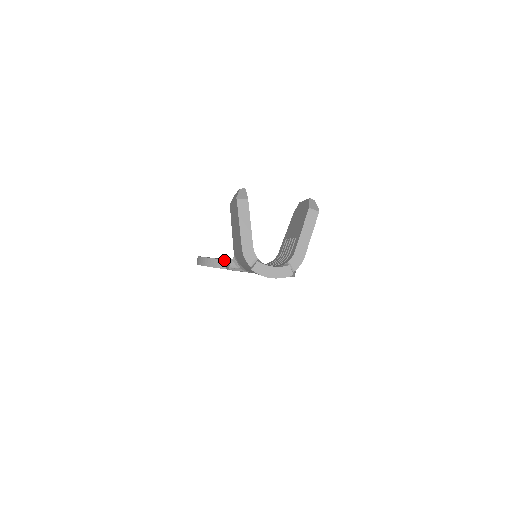
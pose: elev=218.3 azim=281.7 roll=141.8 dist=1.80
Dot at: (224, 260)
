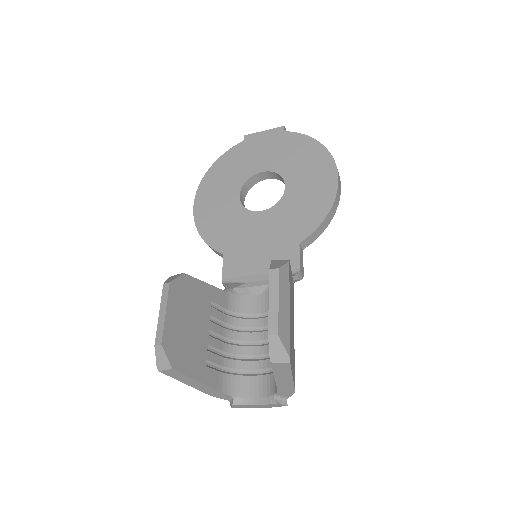
Dot at: (220, 253)
